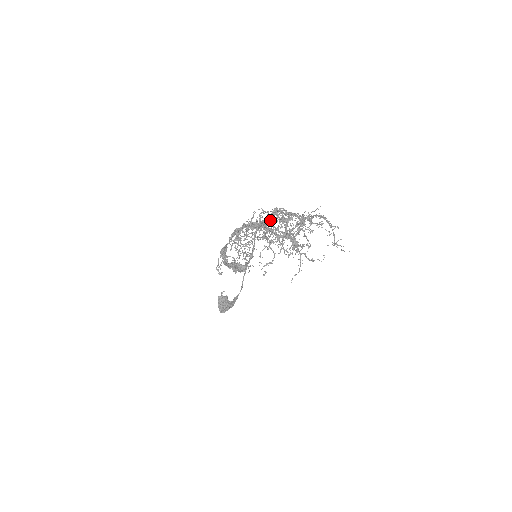
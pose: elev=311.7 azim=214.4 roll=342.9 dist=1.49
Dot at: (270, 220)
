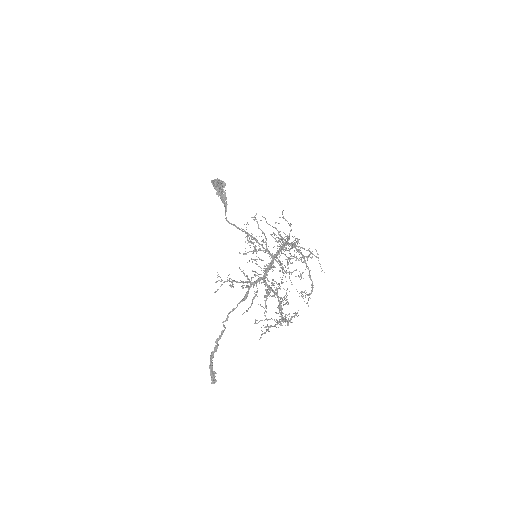
Dot at: (277, 291)
